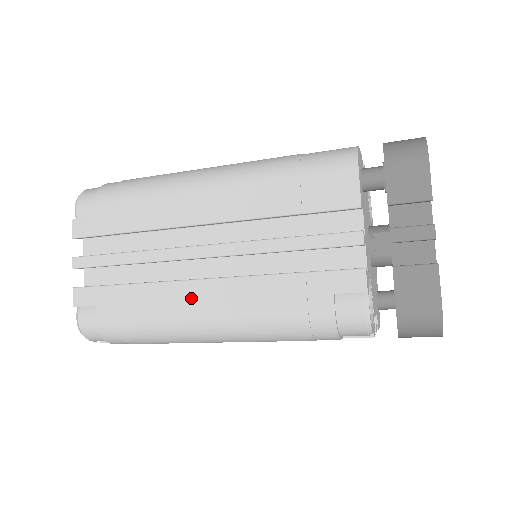
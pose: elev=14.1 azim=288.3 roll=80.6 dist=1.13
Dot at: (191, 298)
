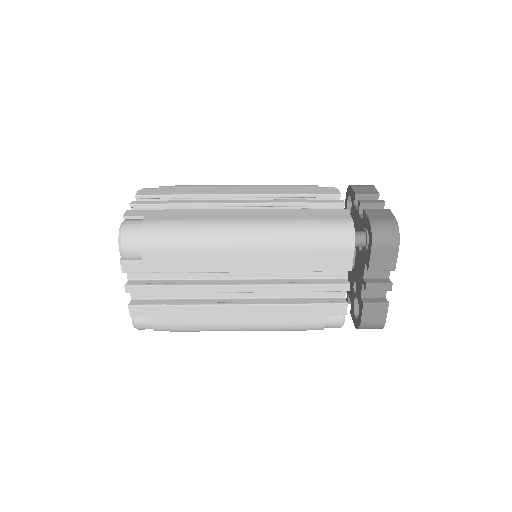
Dot at: (229, 315)
